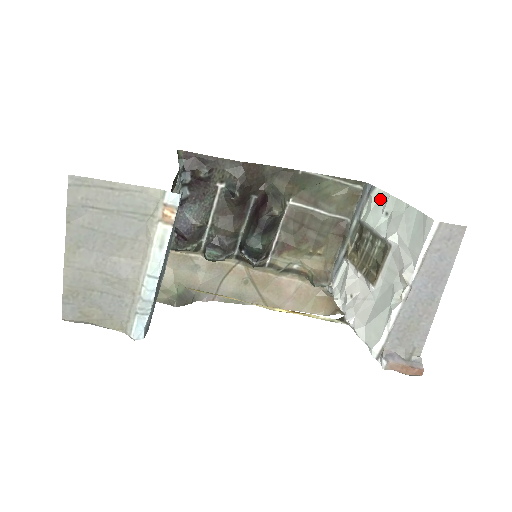
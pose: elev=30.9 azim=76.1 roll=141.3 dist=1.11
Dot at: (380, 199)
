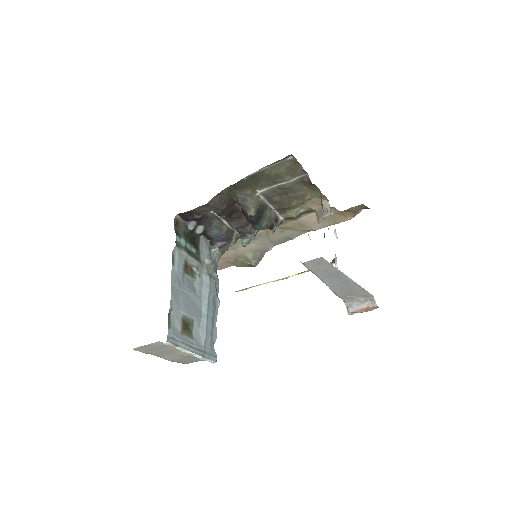
Dot at: occluded
